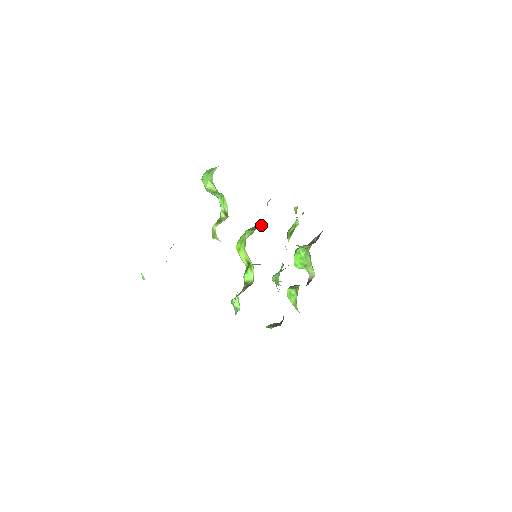
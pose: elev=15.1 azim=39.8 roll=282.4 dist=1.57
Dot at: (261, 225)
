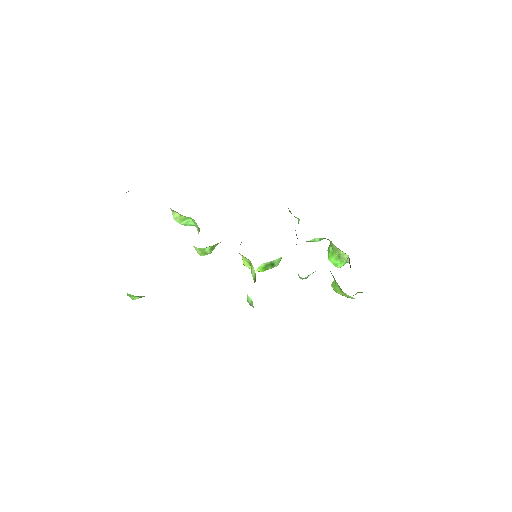
Dot at: occluded
